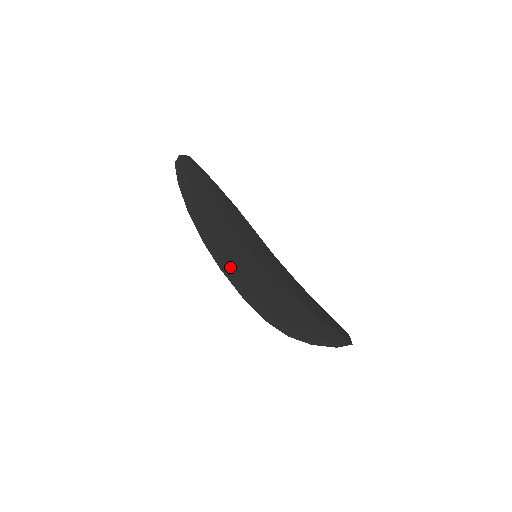
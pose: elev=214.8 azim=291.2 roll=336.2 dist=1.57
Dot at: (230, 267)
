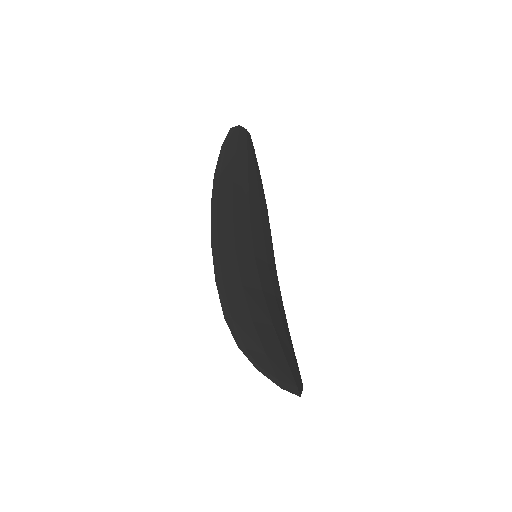
Dot at: (222, 247)
